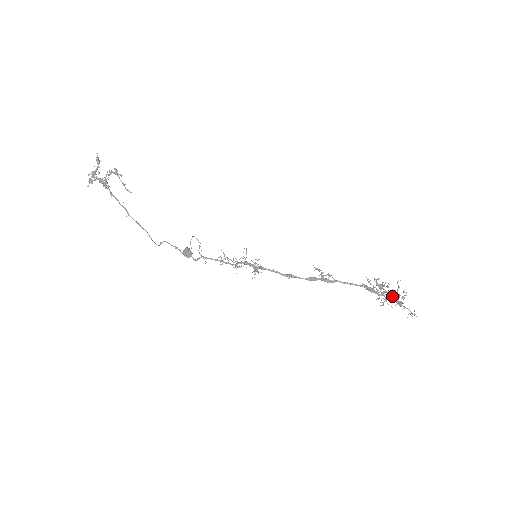
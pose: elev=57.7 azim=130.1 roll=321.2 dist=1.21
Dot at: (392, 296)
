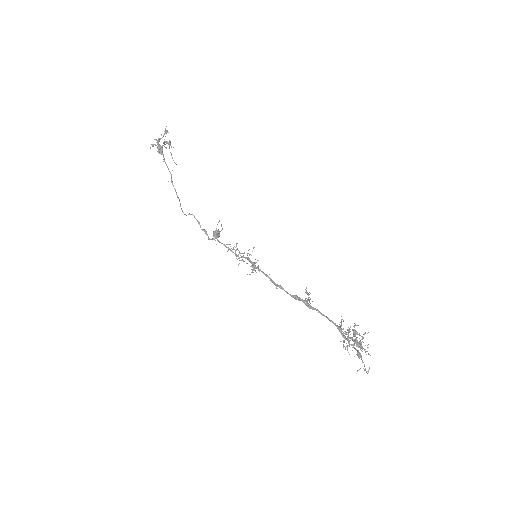
Dot at: (357, 345)
